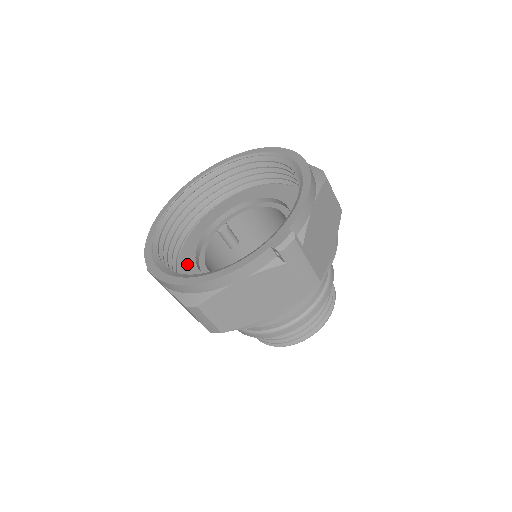
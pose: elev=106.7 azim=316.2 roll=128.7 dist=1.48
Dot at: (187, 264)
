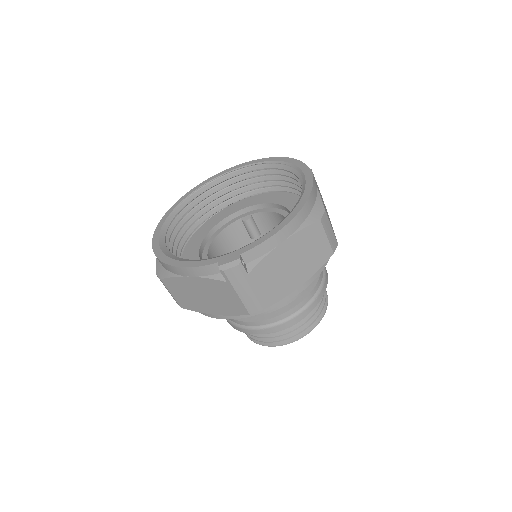
Dot at: (199, 236)
